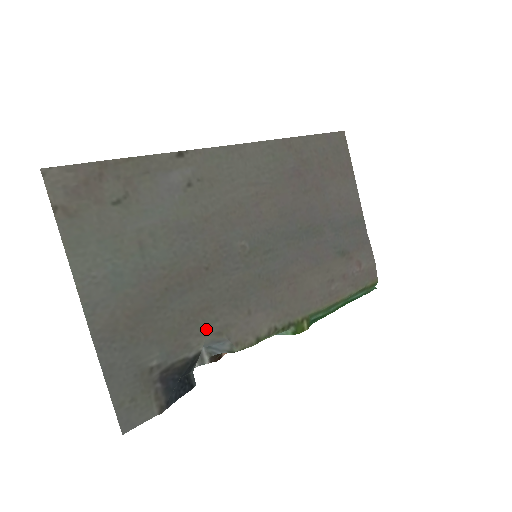
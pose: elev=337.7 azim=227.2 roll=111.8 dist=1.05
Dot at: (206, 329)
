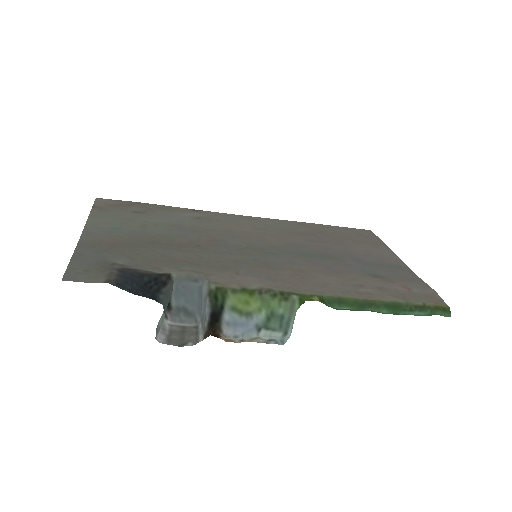
Dot at: (183, 268)
